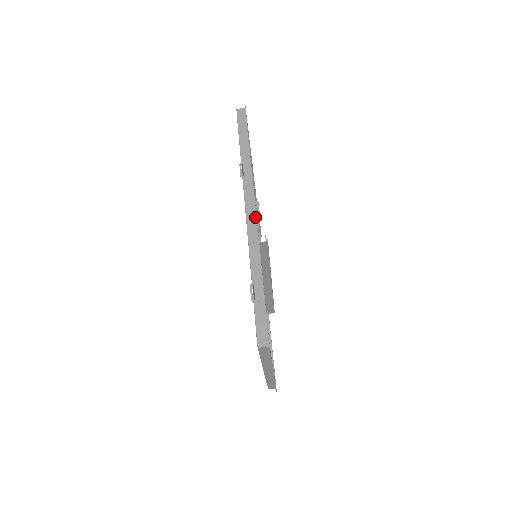
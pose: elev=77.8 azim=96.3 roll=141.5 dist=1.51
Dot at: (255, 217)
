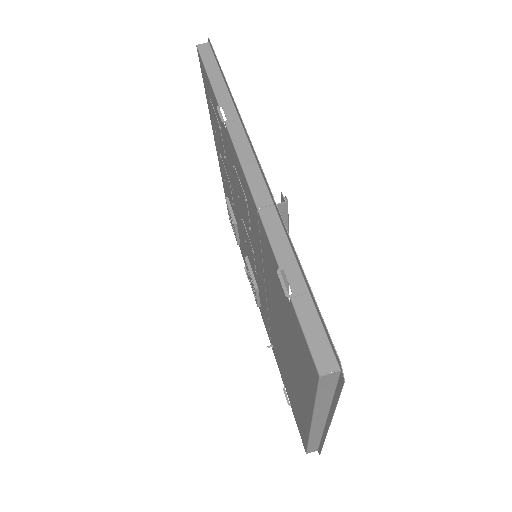
Dot at: (258, 171)
